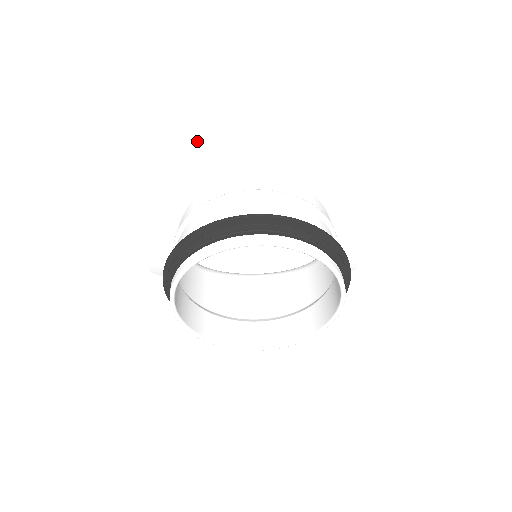
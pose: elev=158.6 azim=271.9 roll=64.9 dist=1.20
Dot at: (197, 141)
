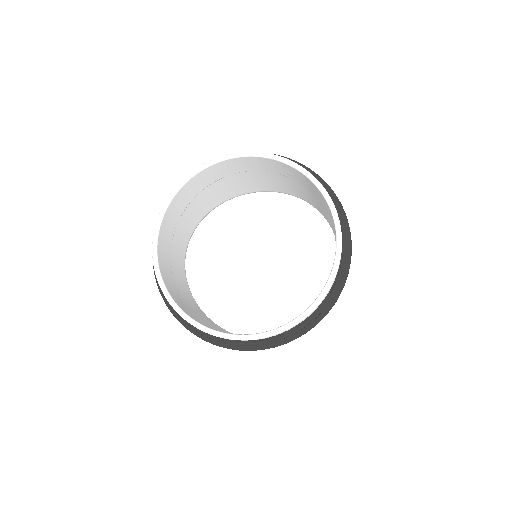
Dot at: occluded
